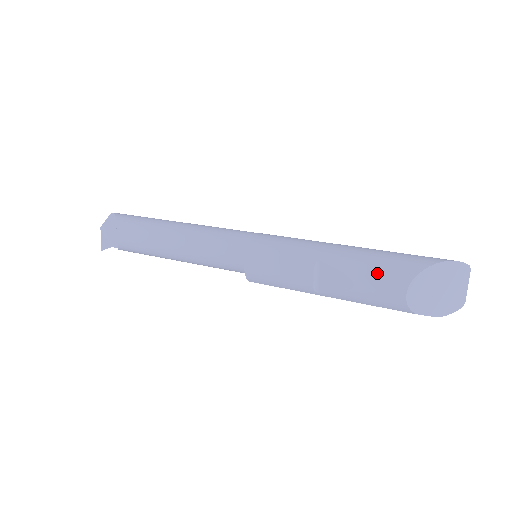
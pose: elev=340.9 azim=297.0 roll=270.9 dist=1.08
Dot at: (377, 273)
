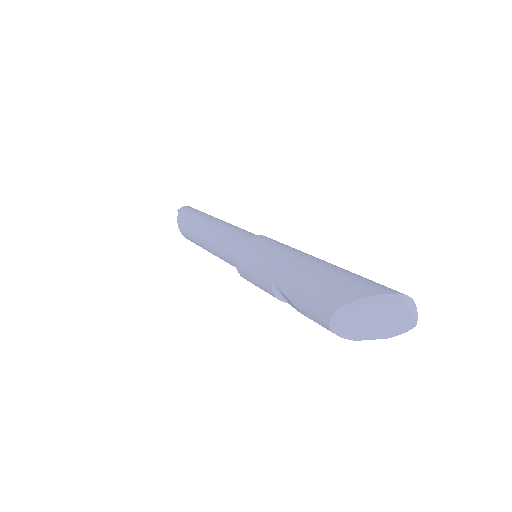
Dot at: (307, 306)
